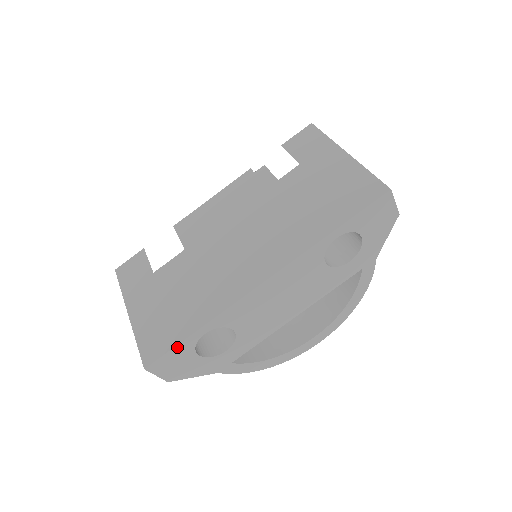
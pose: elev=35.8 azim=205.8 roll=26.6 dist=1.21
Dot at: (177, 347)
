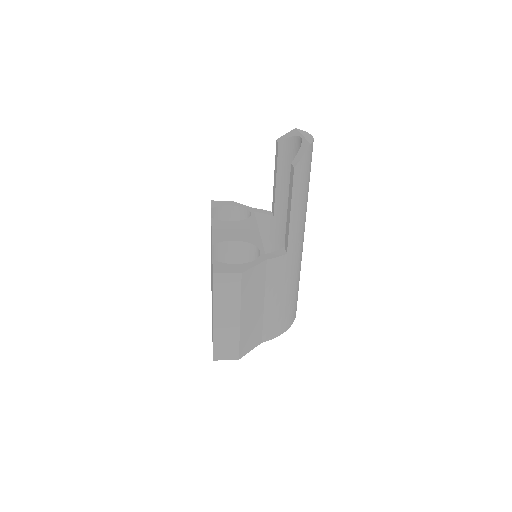
Dot at: occluded
